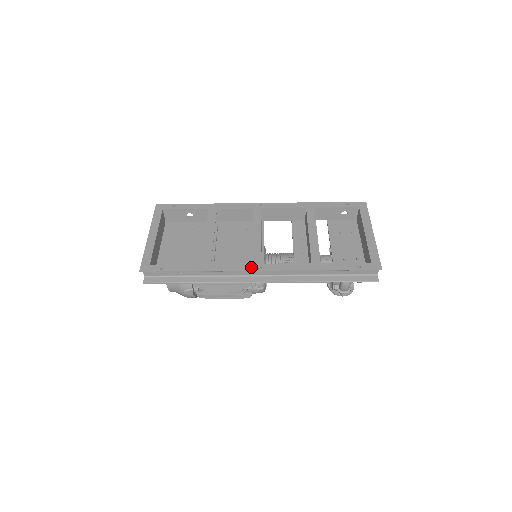
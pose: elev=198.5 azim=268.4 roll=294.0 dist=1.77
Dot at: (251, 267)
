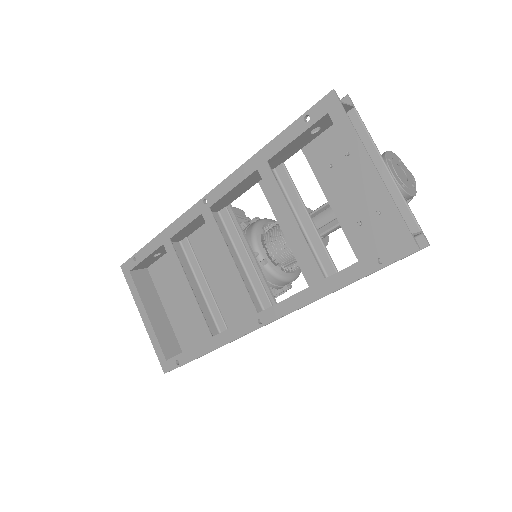
Dot at: (250, 325)
